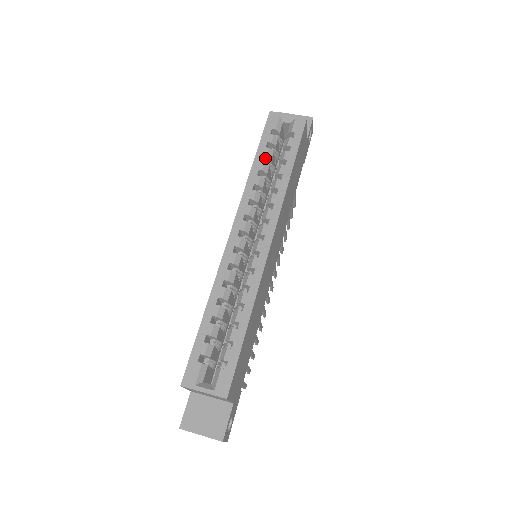
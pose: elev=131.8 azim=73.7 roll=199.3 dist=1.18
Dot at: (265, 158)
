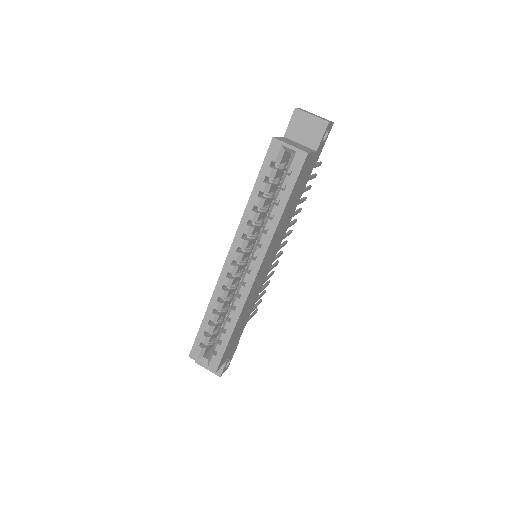
Dot at: (262, 191)
